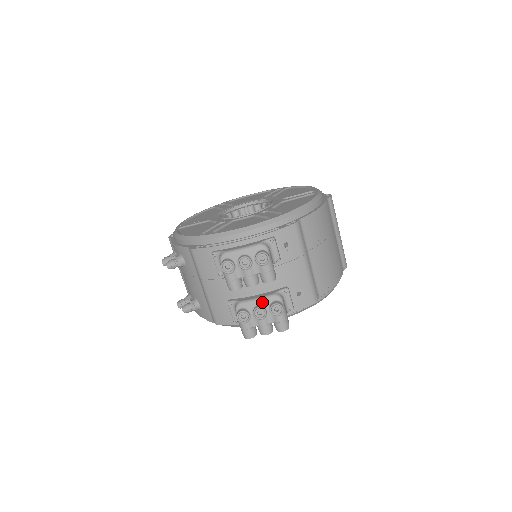
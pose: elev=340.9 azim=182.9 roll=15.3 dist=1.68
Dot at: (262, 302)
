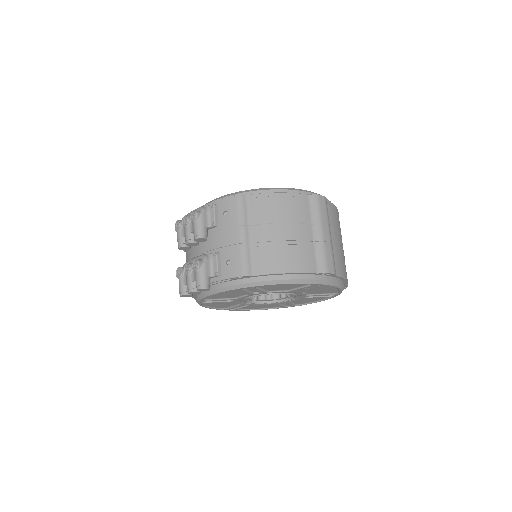
Dot at: occluded
